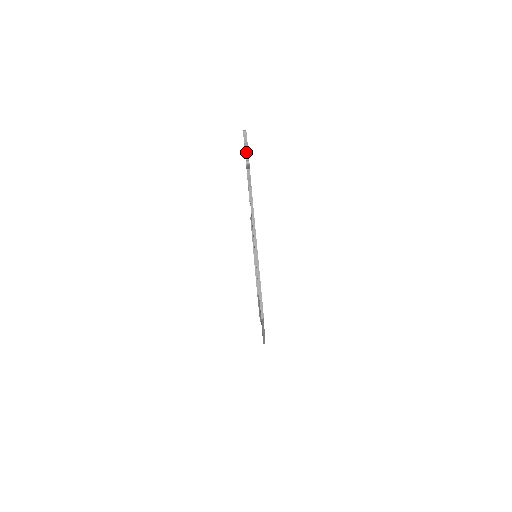
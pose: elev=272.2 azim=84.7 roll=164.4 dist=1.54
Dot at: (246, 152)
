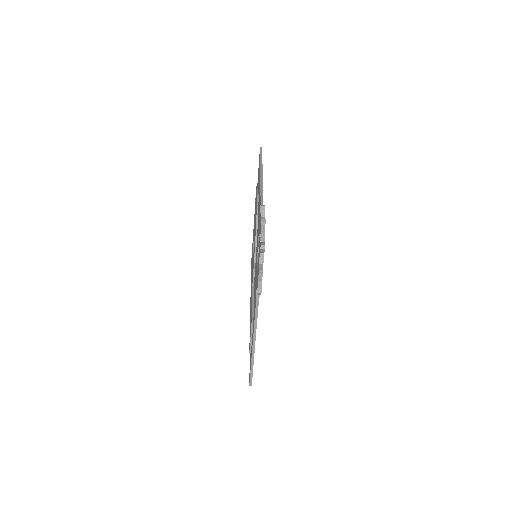
Dot at: occluded
